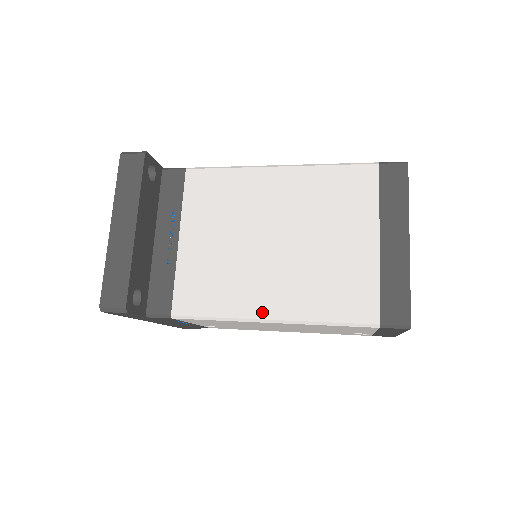
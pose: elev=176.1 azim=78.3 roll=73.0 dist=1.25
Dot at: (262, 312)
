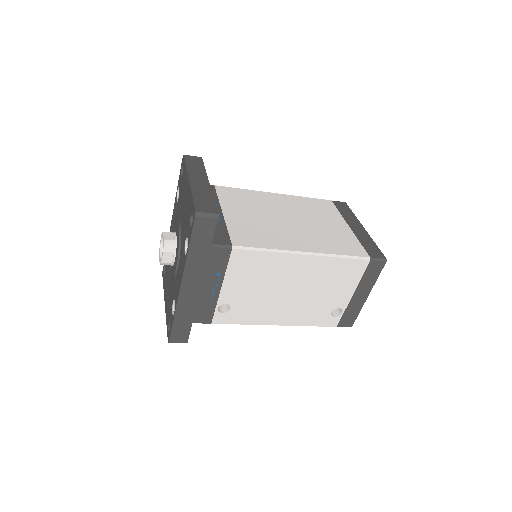
Dot at: (298, 248)
